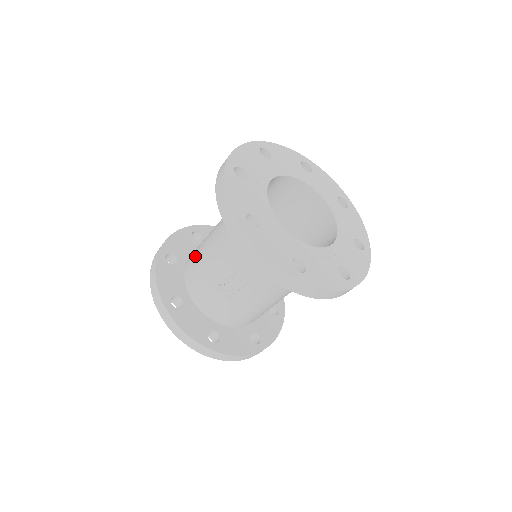
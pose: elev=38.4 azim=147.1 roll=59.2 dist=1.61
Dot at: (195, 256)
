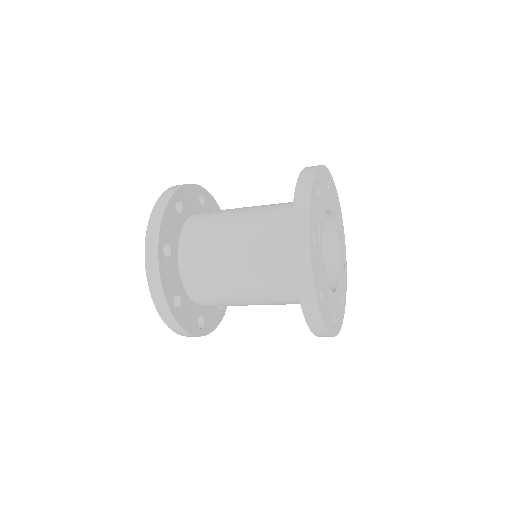
Dot at: (210, 294)
